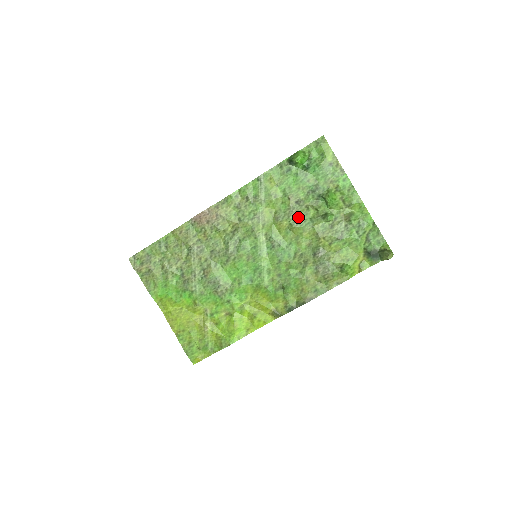
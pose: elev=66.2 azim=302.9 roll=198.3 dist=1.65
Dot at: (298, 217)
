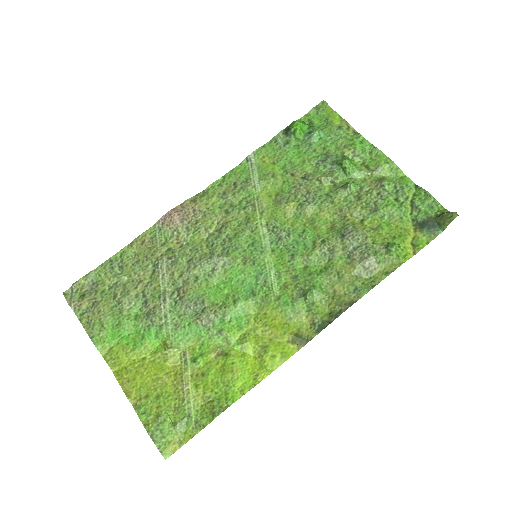
Dot at: (309, 194)
